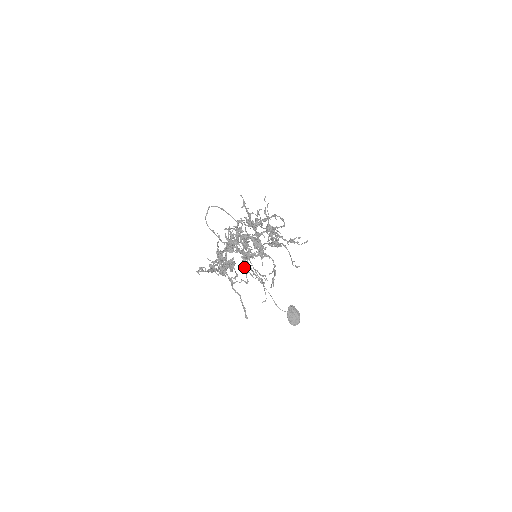
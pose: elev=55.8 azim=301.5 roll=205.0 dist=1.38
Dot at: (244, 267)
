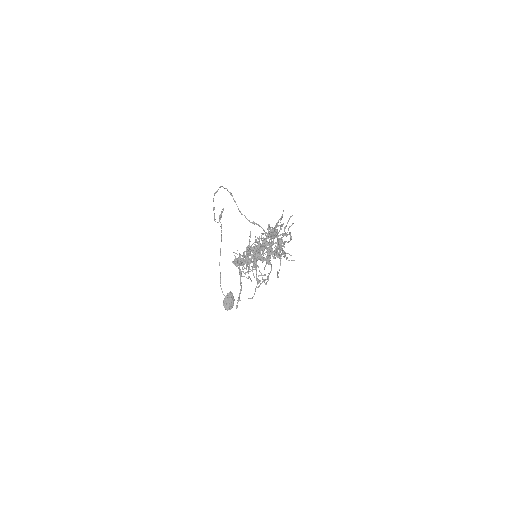
Dot at: (253, 266)
